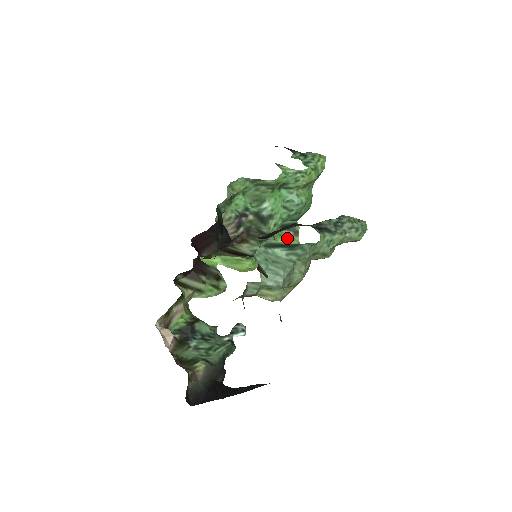
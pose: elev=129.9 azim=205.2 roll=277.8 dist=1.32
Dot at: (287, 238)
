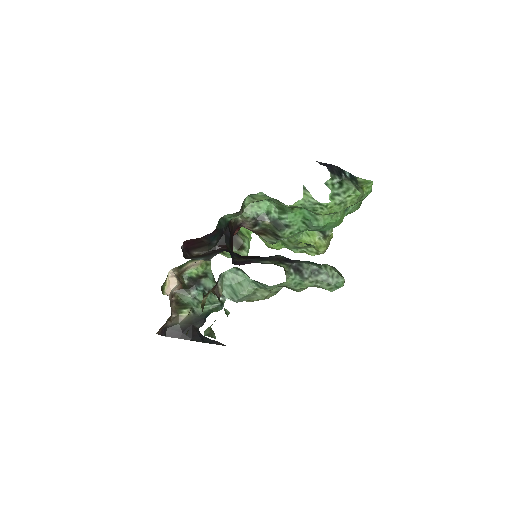
Dot at: (314, 238)
